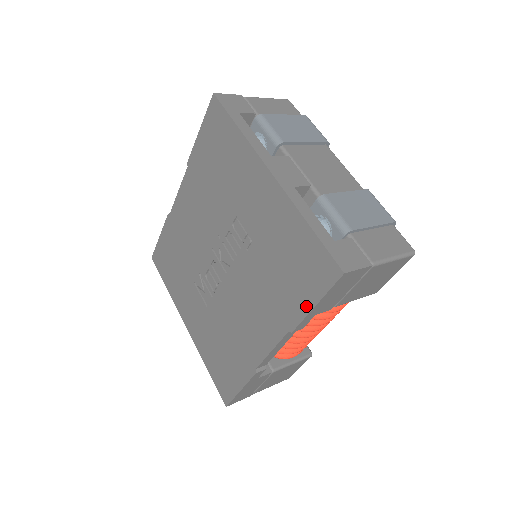
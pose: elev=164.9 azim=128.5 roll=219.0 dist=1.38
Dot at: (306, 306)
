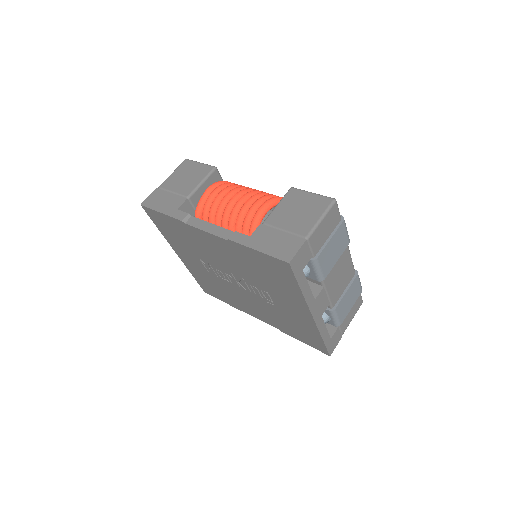
Dot at: (298, 339)
